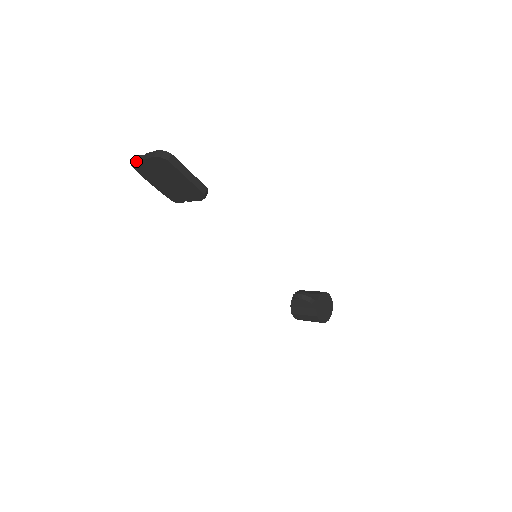
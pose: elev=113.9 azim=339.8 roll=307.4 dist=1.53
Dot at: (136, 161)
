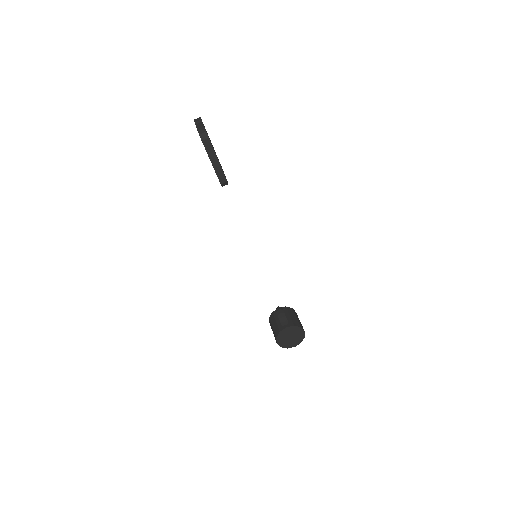
Dot at: (195, 122)
